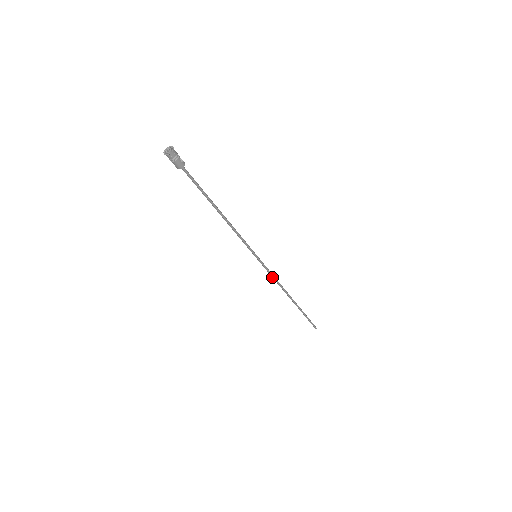
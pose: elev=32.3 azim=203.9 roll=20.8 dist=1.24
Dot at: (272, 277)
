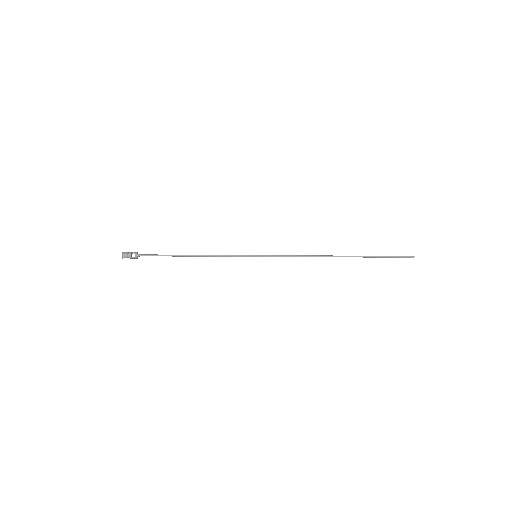
Dot at: (293, 256)
